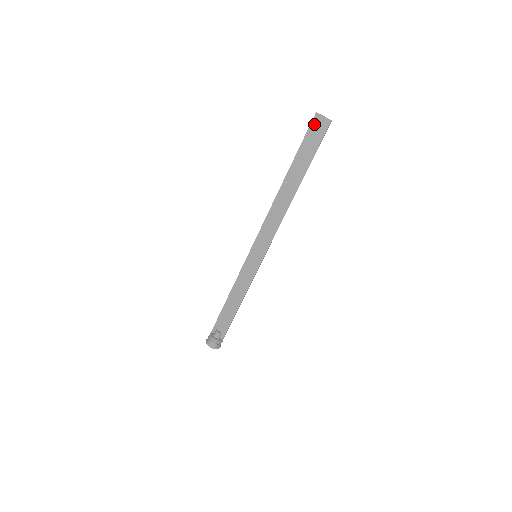
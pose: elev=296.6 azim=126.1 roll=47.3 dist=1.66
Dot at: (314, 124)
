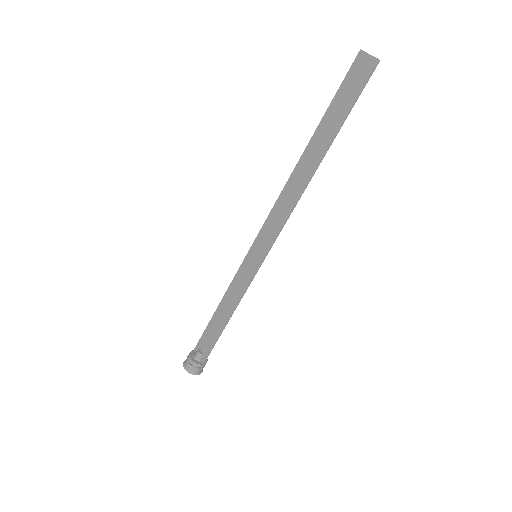
Dot at: (355, 67)
